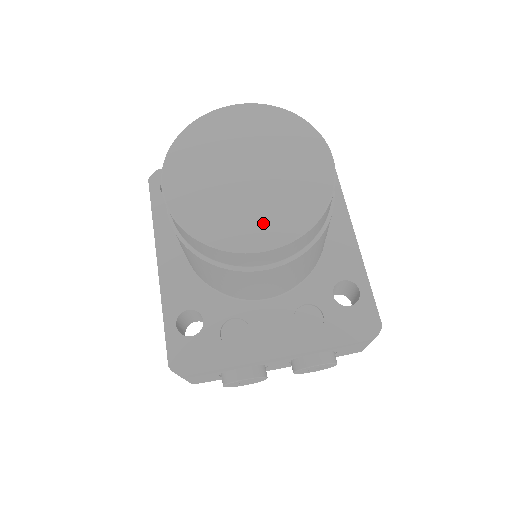
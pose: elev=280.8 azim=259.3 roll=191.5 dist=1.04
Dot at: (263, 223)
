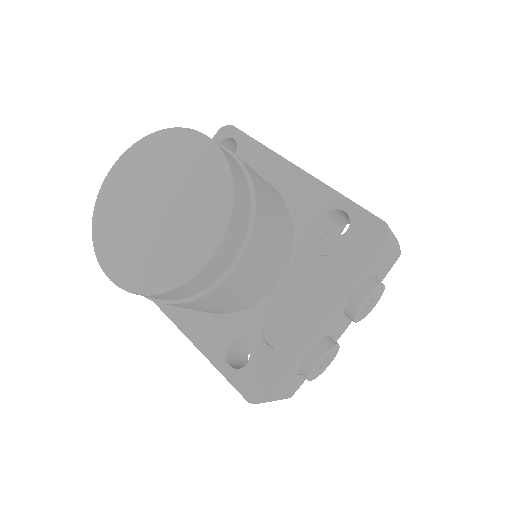
Dot at: (195, 236)
